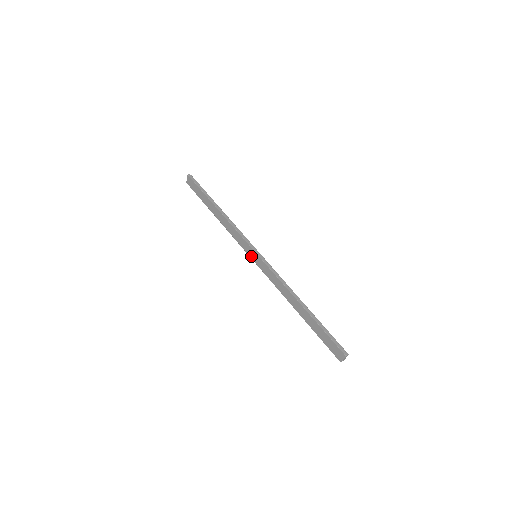
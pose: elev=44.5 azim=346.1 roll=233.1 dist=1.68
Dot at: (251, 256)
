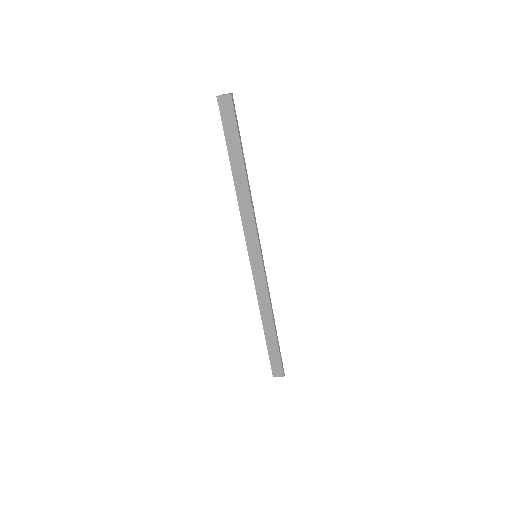
Dot at: (251, 253)
